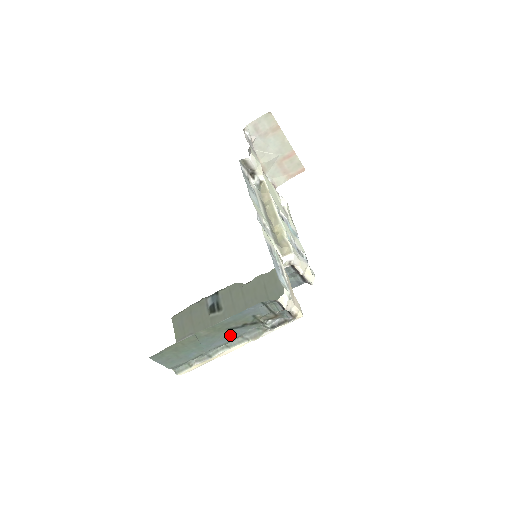
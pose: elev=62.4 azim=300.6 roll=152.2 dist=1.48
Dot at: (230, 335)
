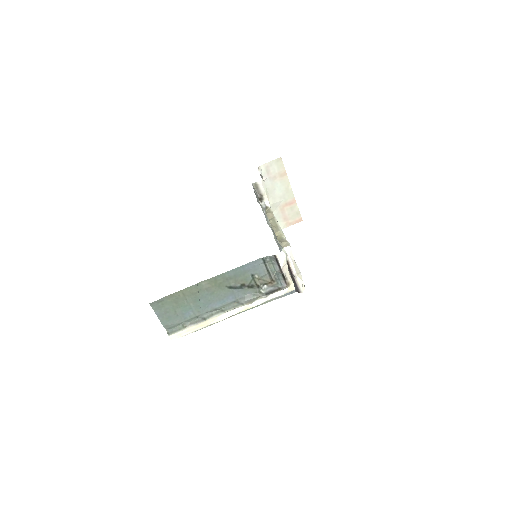
Dot at: (227, 296)
